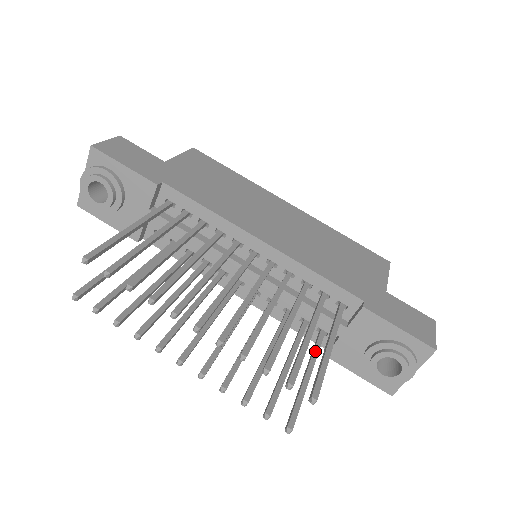
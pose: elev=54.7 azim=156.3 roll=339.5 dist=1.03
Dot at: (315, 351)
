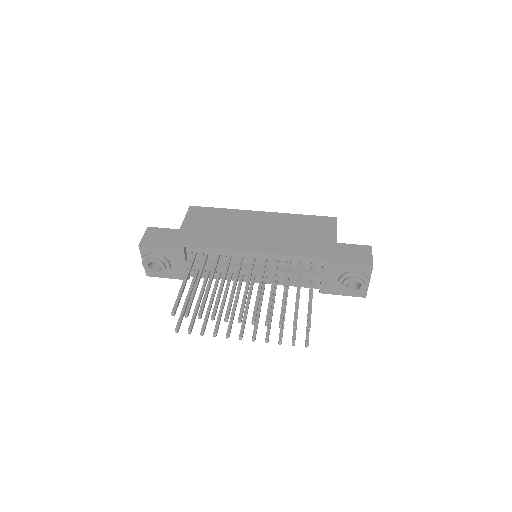
Dot at: occluded
